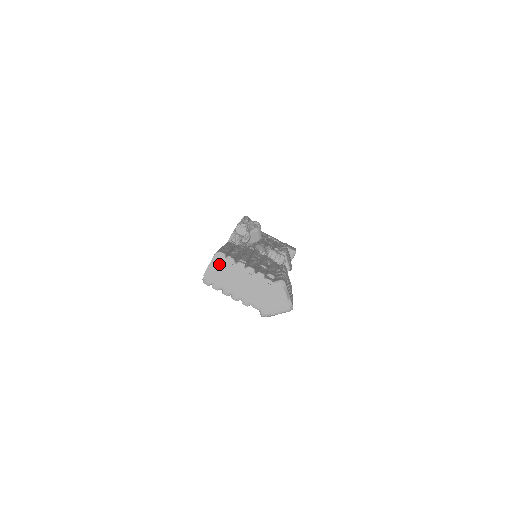
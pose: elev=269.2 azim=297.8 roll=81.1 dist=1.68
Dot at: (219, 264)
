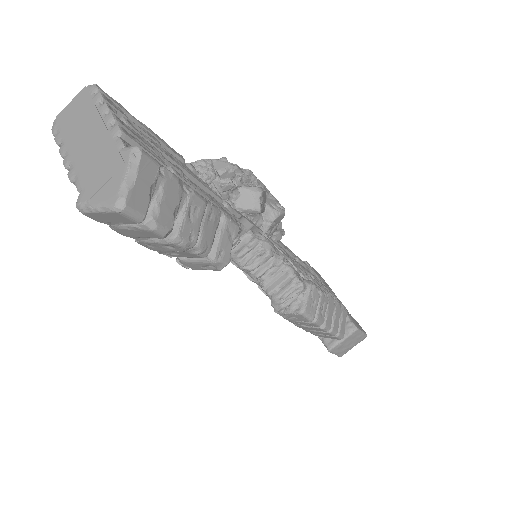
Dot at: (82, 101)
